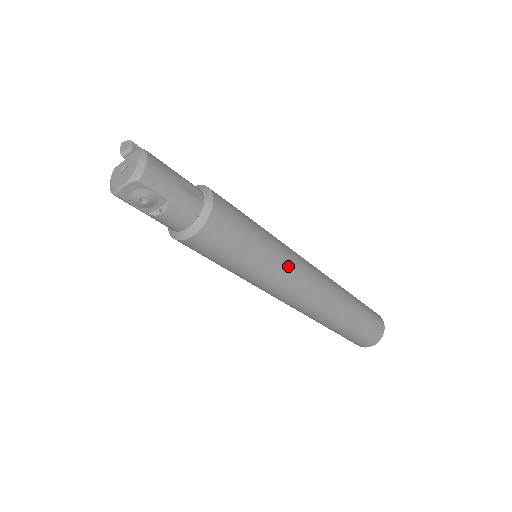
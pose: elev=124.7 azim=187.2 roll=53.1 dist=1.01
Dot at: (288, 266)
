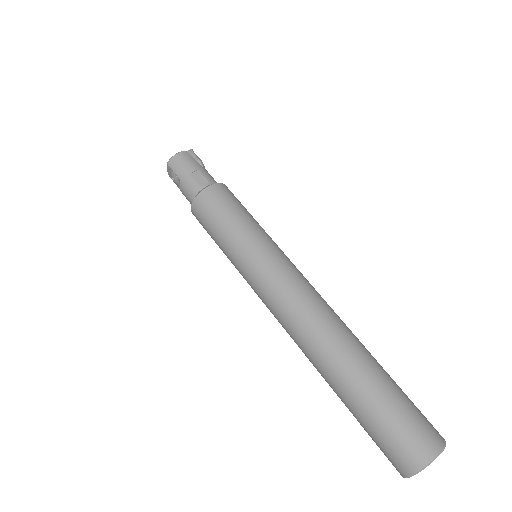
Dot at: (259, 266)
